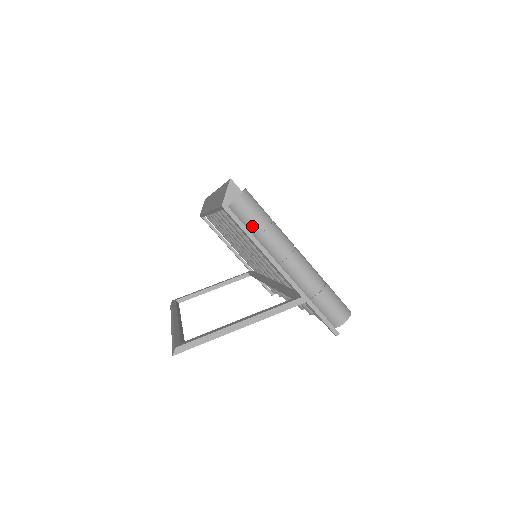
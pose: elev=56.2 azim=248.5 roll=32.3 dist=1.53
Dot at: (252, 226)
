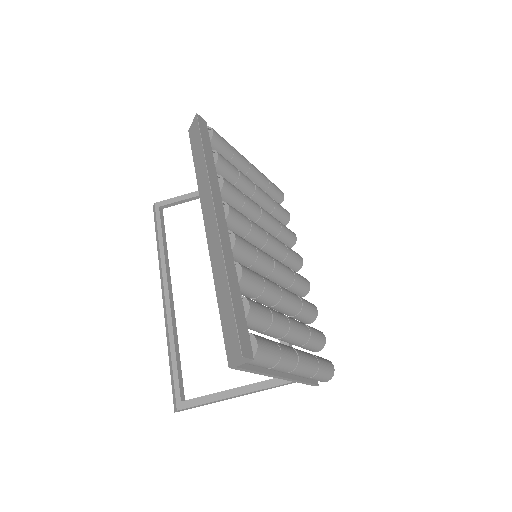
Dot at: (258, 366)
